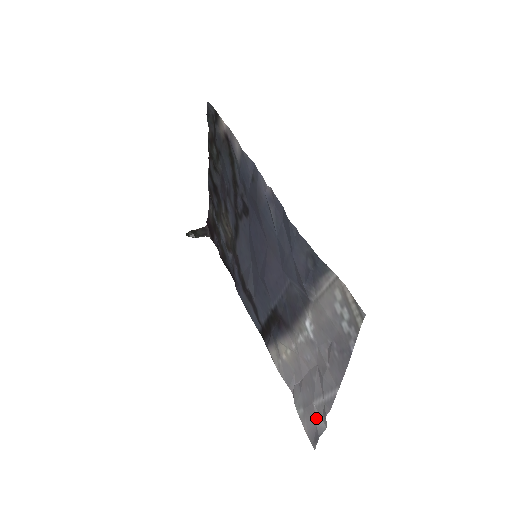
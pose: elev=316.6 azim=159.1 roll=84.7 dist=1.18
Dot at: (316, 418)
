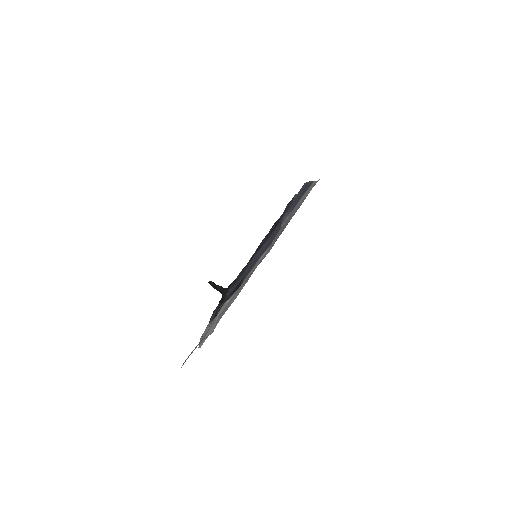
Dot at: (209, 330)
